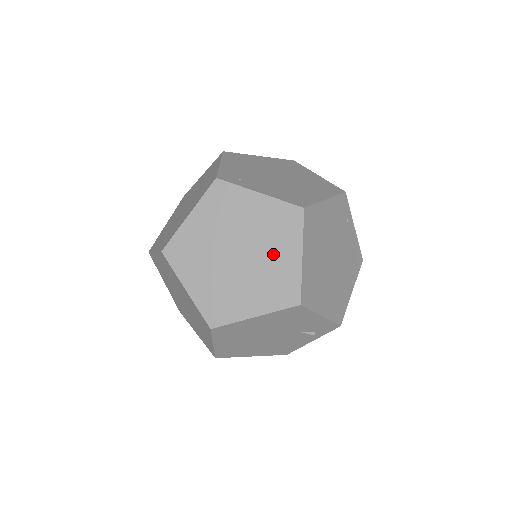
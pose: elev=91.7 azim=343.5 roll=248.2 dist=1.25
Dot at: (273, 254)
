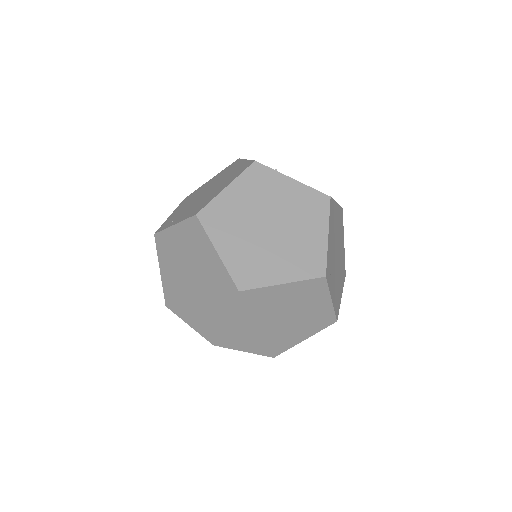
Dot at: (295, 331)
